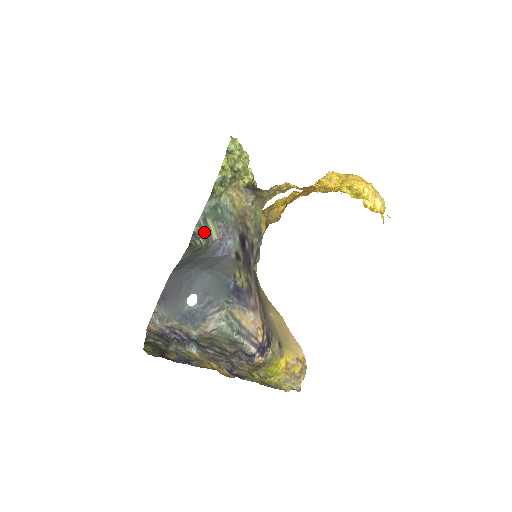
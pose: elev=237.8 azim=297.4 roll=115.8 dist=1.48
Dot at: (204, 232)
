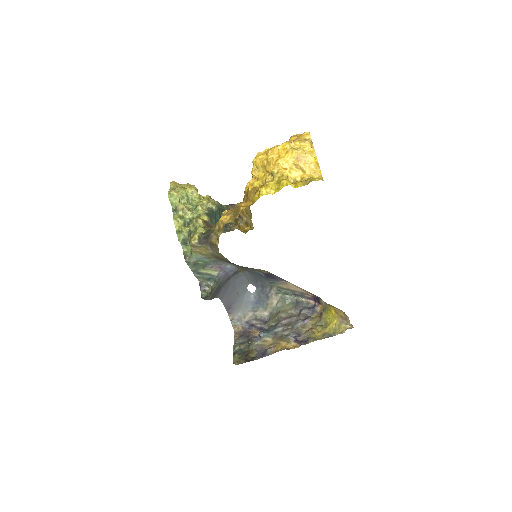
Dot at: (206, 278)
